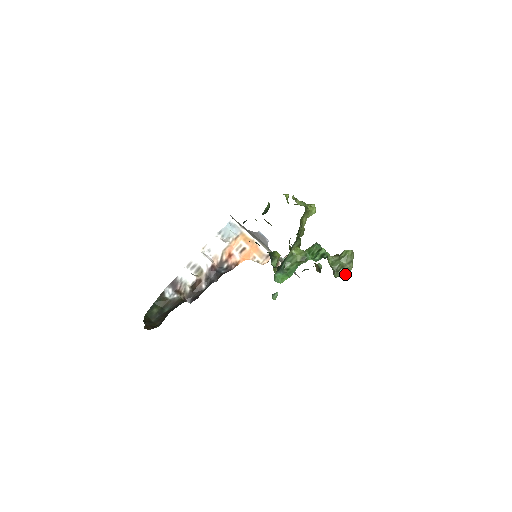
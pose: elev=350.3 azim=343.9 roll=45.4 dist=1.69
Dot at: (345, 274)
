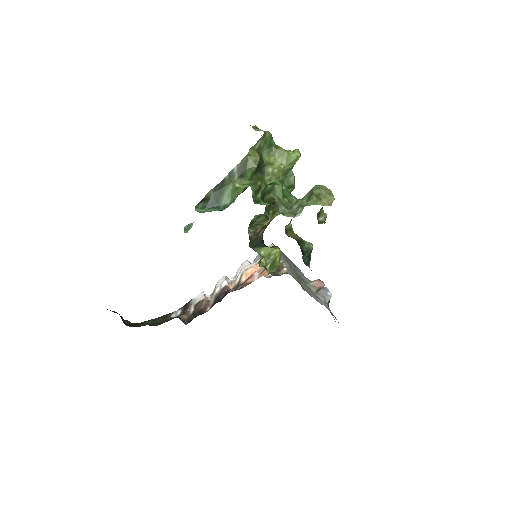
Dot at: occluded
